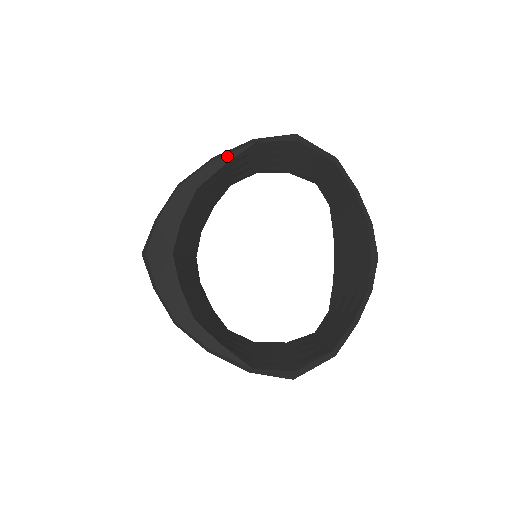
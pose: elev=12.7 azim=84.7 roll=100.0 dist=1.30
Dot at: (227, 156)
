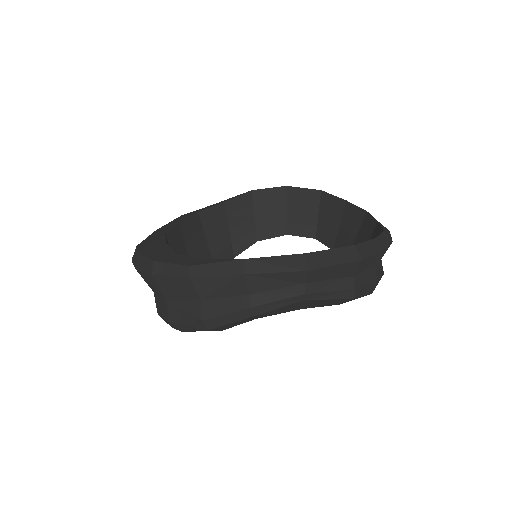
Dot at: (227, 200)
